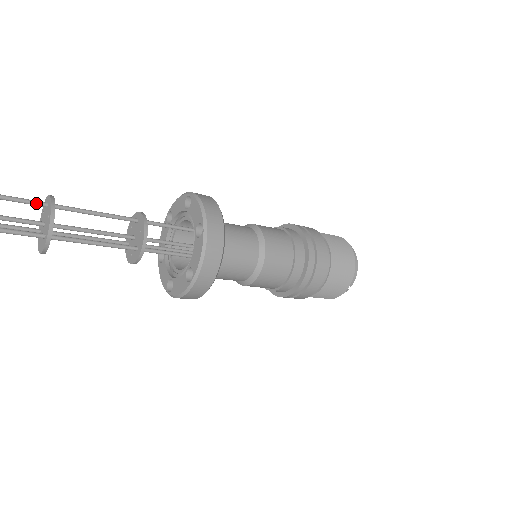
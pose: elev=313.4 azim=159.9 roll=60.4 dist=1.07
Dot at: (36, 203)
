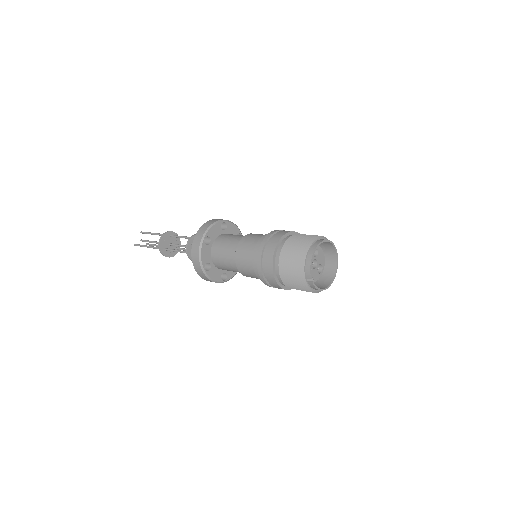
Dot at: occluded
